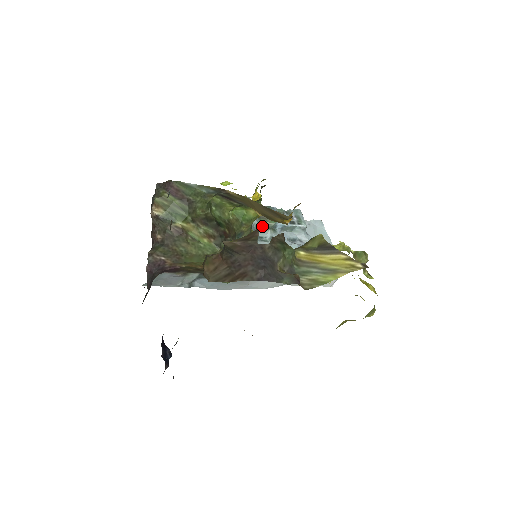
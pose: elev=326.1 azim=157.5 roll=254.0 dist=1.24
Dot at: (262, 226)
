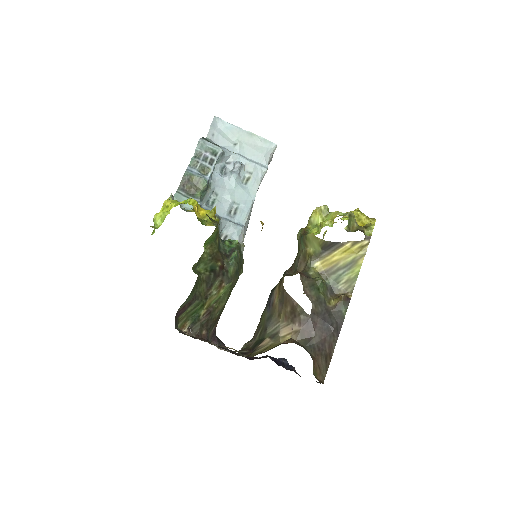
Dot at: (201, 197)
